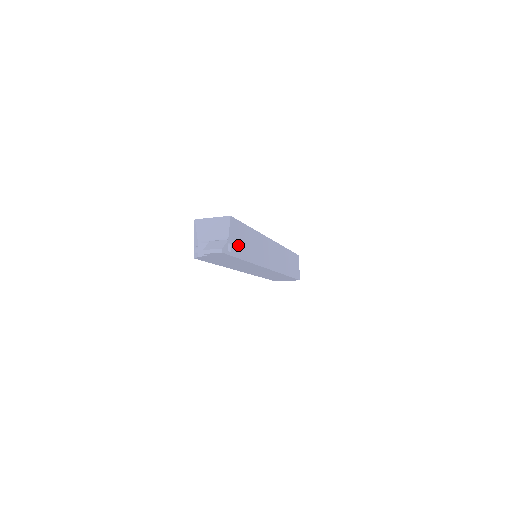
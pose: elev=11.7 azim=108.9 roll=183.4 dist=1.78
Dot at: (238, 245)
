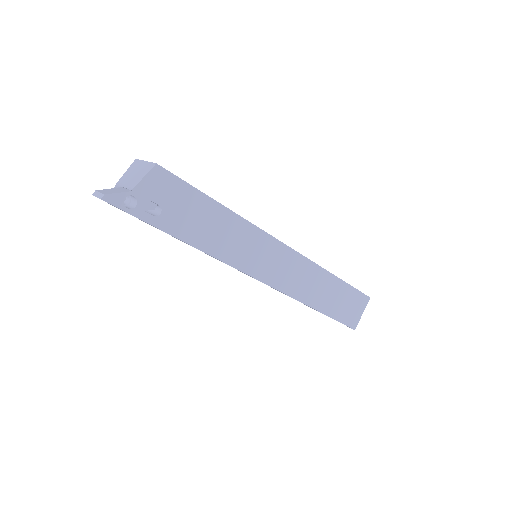
Dot at: (163, 209)
